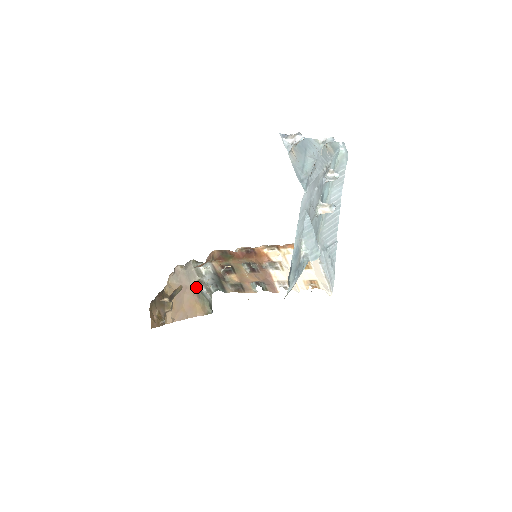
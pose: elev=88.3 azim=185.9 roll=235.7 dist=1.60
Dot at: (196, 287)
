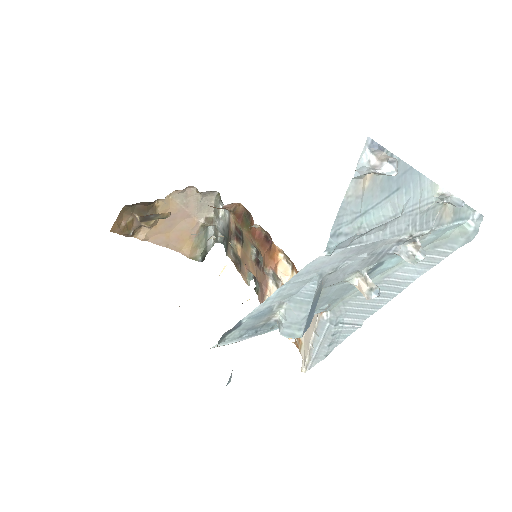
Dot at: (202, 223)
